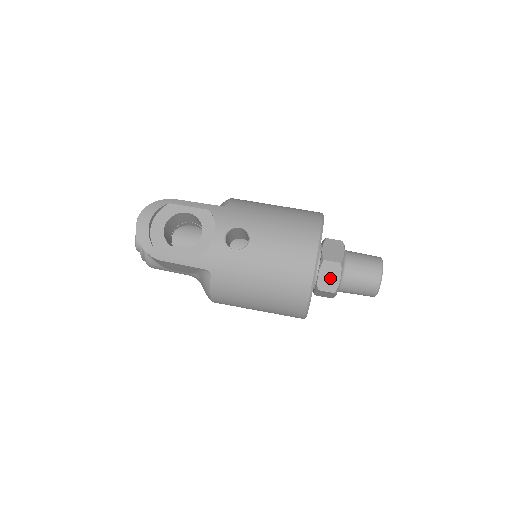
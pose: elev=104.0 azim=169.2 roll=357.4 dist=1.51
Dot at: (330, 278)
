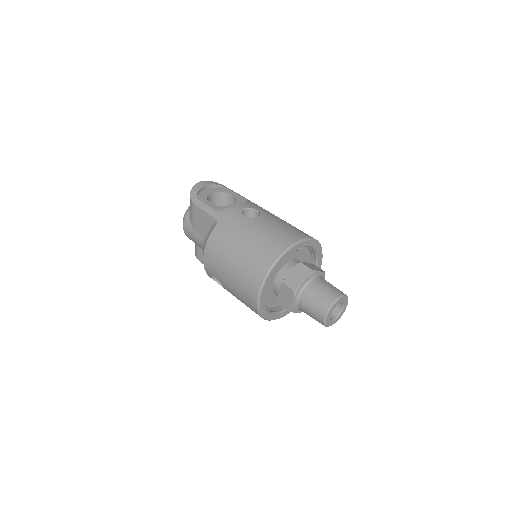
Dot at: (297, 277)
